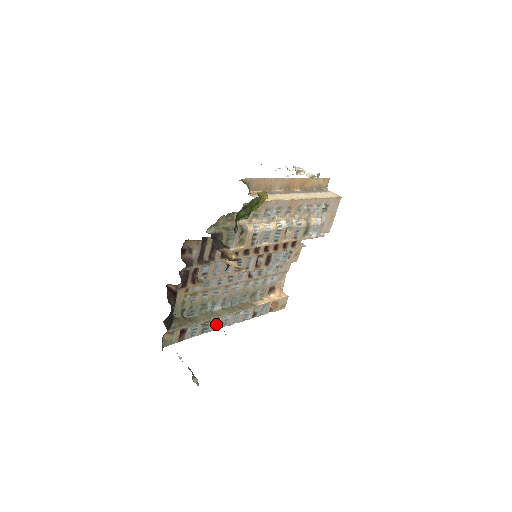
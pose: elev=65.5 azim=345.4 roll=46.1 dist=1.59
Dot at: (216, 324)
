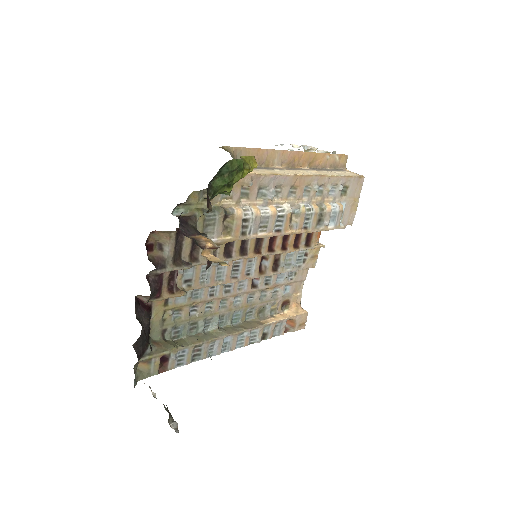
Dot at: (211, 349)
